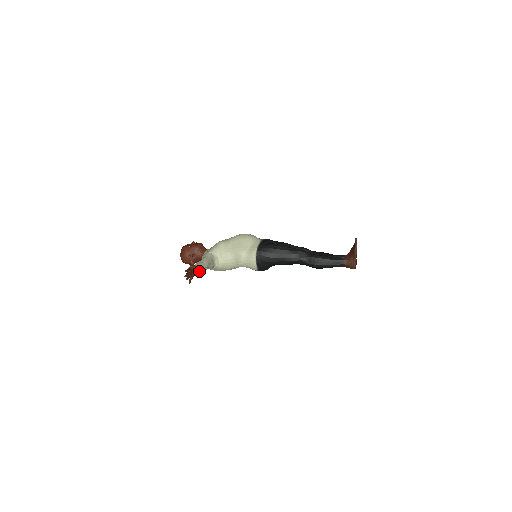
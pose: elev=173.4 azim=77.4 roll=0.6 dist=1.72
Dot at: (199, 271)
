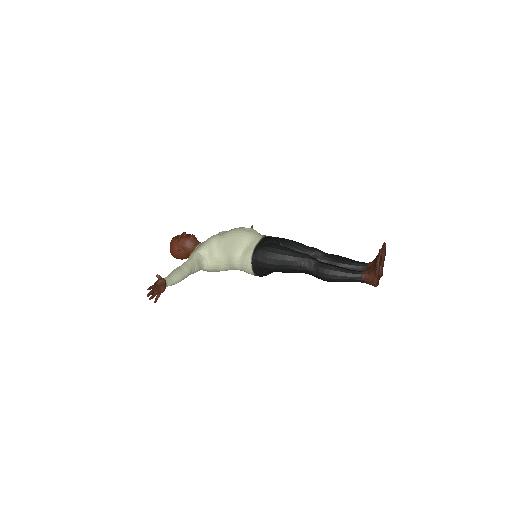
Dot at: (173, 282)
